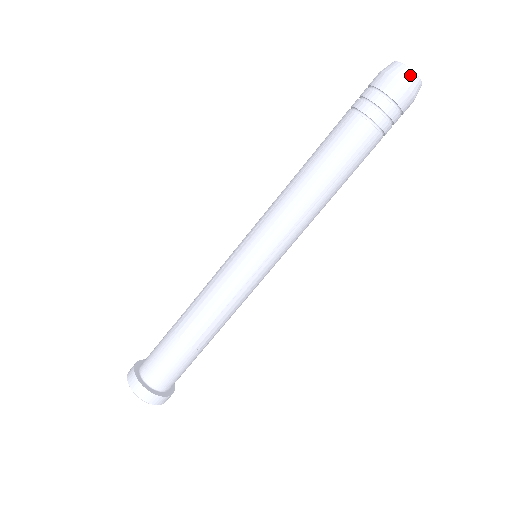
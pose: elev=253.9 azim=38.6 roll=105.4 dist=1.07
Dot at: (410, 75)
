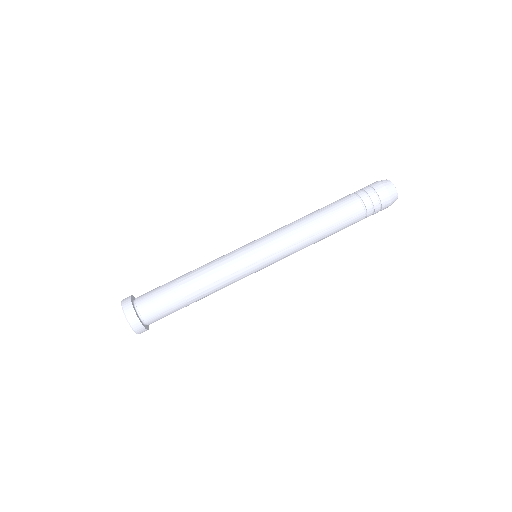
Dot at: (396, 198)
